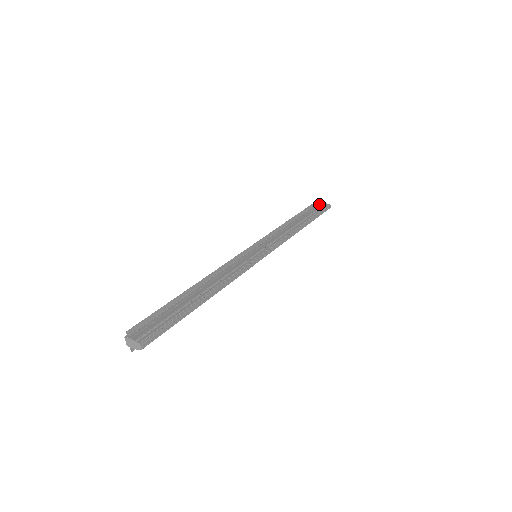
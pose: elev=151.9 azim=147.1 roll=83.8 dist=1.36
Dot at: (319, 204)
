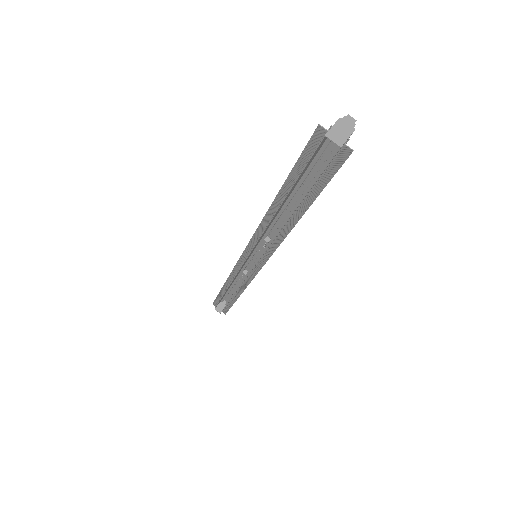
Dot at: occluded
